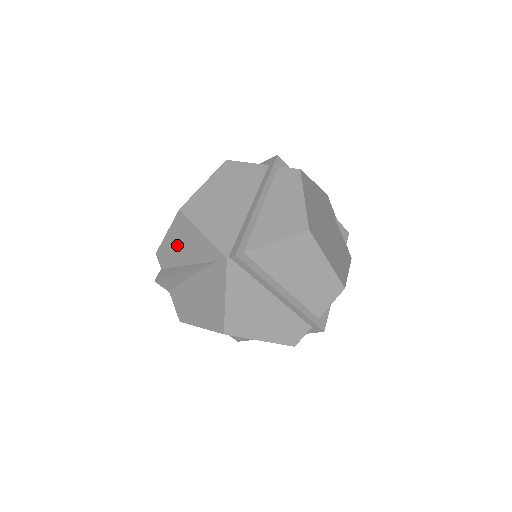
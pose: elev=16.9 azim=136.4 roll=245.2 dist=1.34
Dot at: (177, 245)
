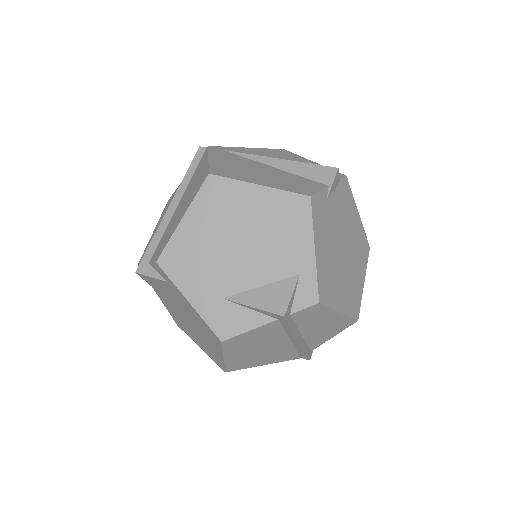
Dot at: occluded
